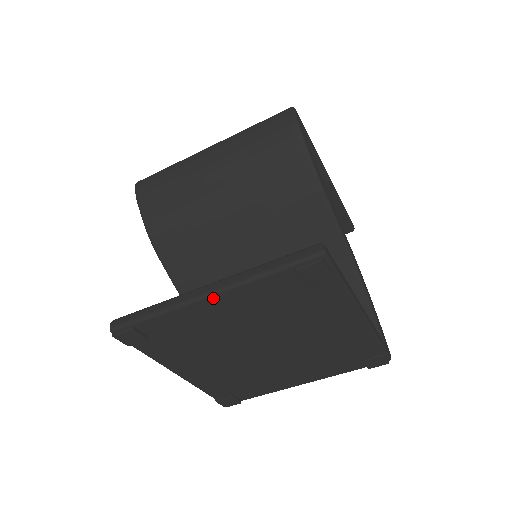
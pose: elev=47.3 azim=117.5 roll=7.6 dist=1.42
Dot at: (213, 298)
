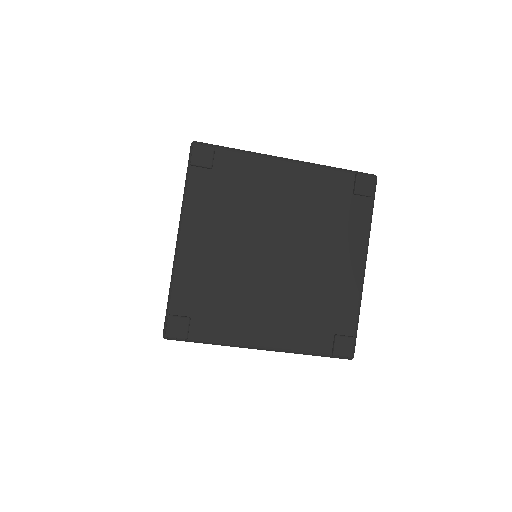
Dot at: (290, 164)
